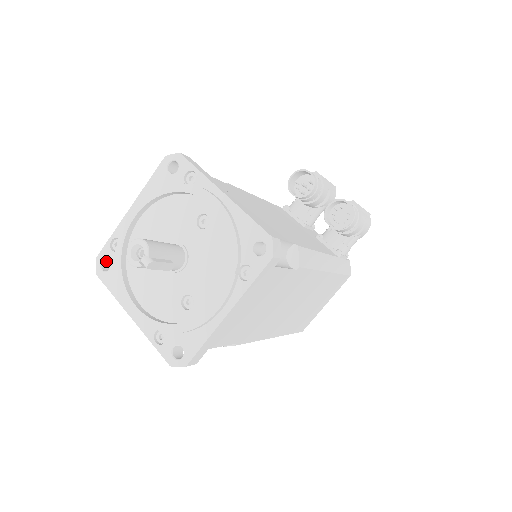
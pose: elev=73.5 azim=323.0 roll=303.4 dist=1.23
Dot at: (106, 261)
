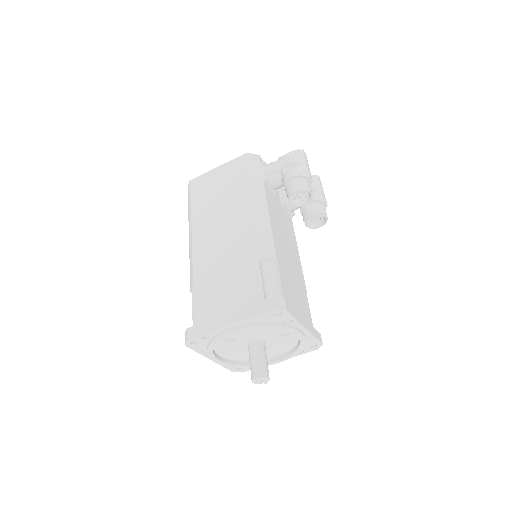
Dot at: occluded
